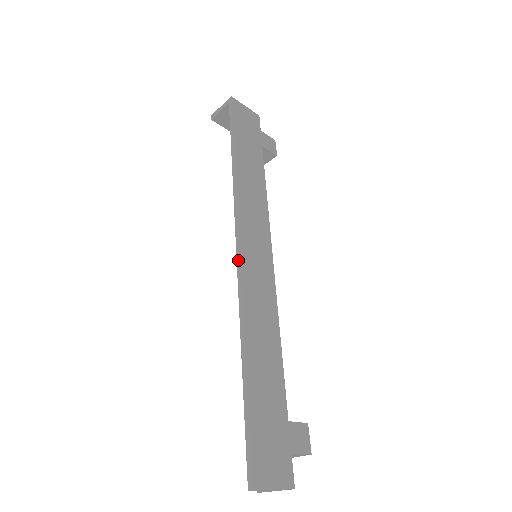
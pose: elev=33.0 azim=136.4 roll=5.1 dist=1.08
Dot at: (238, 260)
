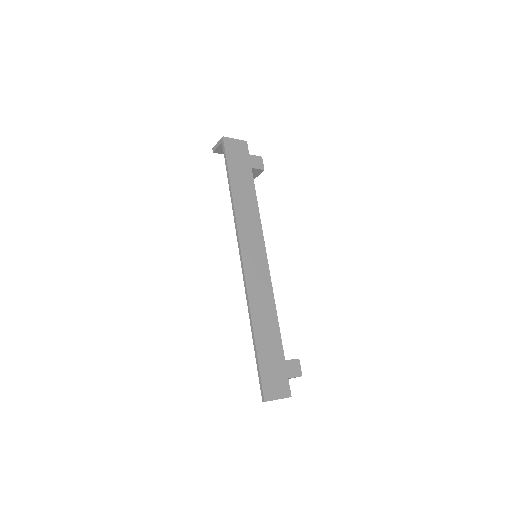
Dot at: (242, 266)
